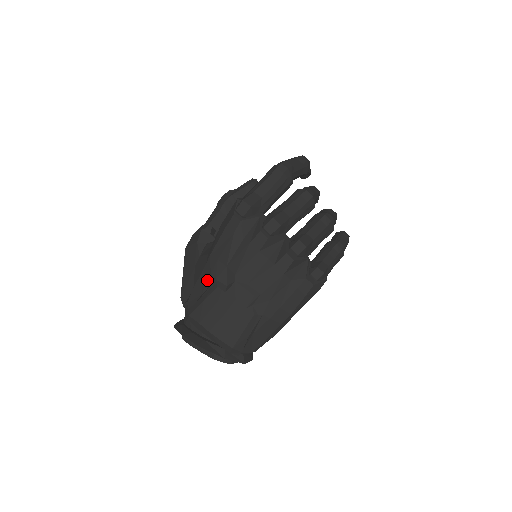
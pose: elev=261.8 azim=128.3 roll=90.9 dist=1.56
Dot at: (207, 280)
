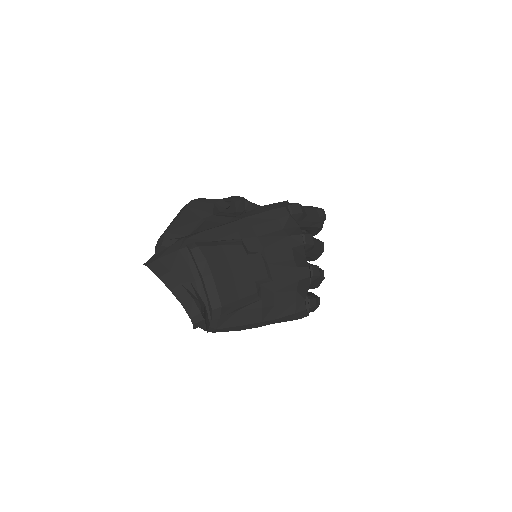
Dot at: (230, 233)
